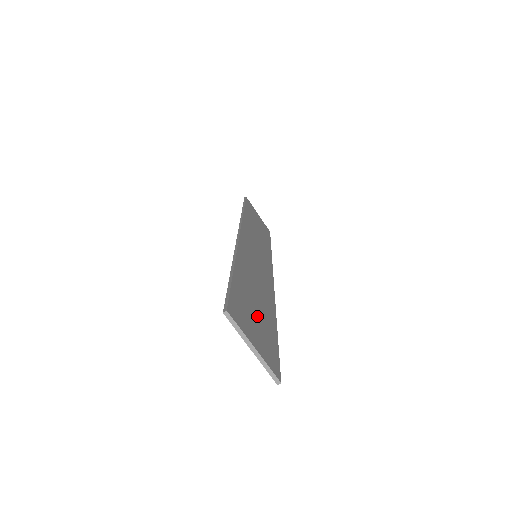
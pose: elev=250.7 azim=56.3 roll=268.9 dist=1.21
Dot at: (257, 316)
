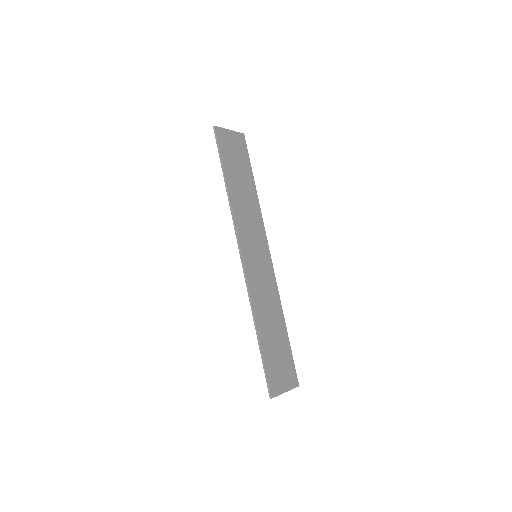
Dot at: (279, 355)
